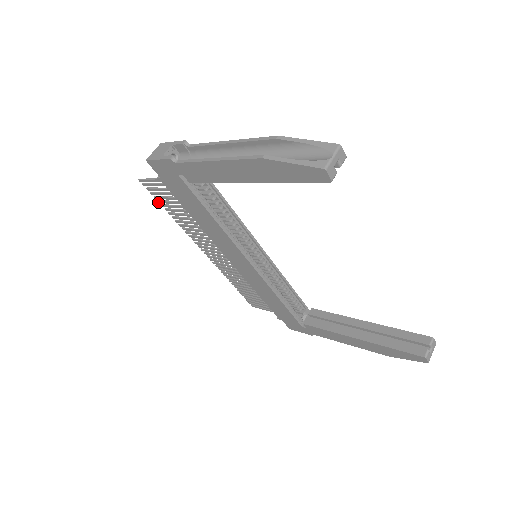
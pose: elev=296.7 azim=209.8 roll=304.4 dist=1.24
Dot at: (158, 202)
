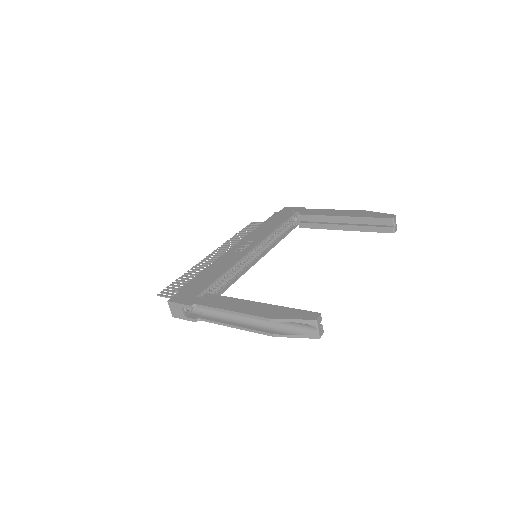
Dot at: (173, 283)
